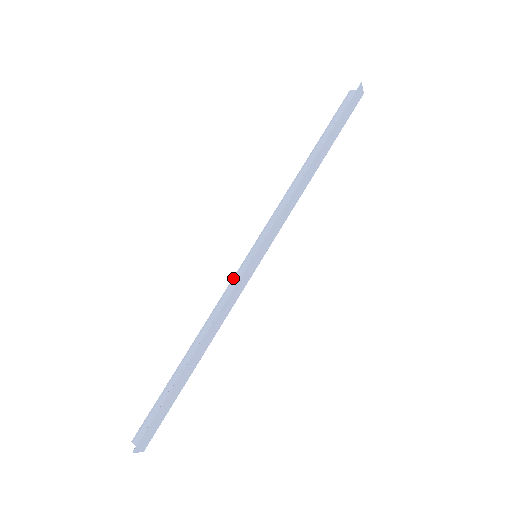
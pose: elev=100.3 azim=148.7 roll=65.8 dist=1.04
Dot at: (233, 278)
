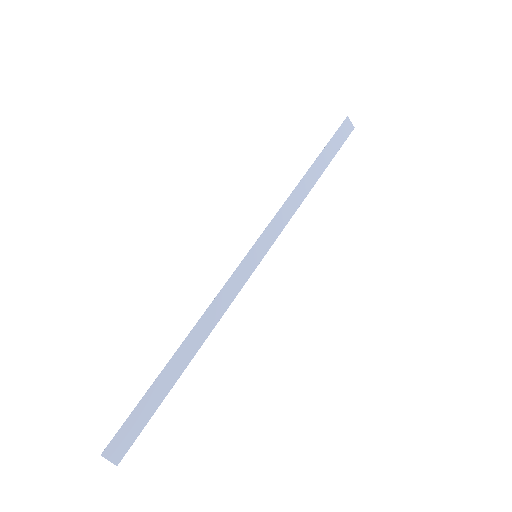
Dot at: occluded
